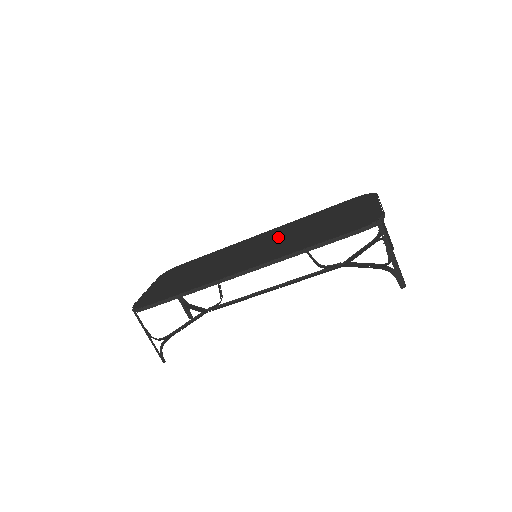
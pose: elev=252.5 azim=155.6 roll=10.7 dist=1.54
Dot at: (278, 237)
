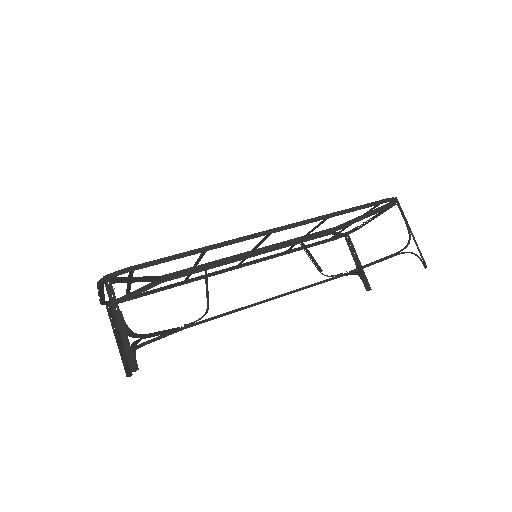
Dot at: occluded
